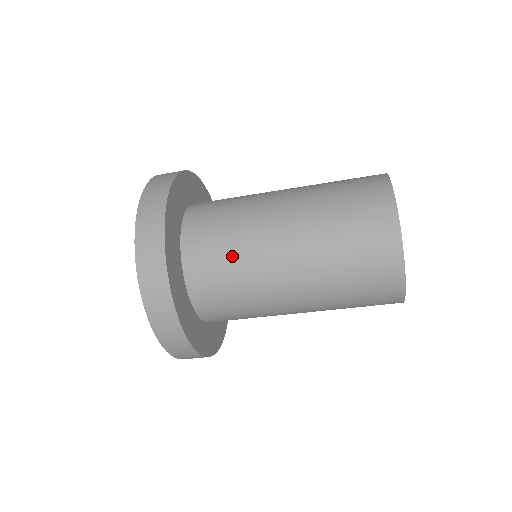
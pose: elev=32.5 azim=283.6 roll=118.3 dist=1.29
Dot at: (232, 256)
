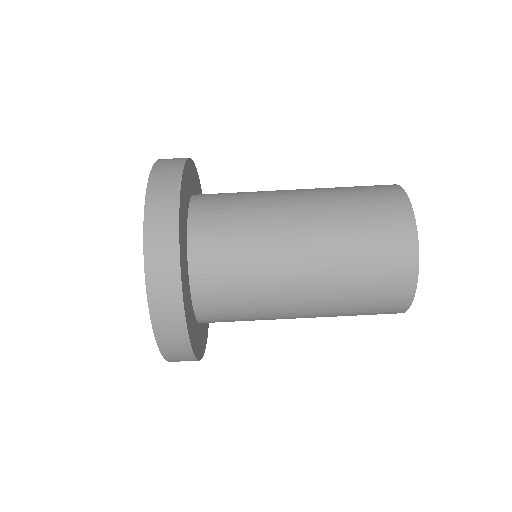
Dot at: (243, 223)
